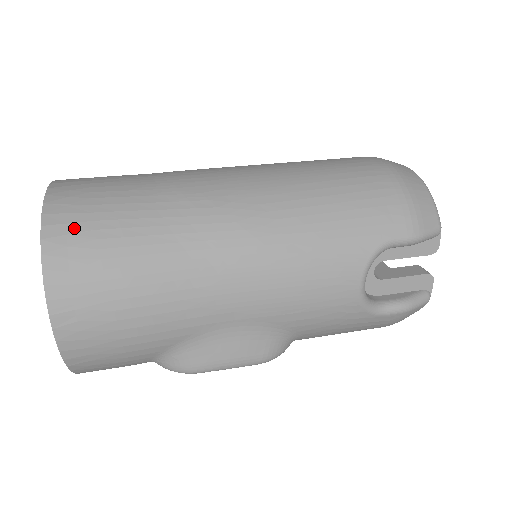
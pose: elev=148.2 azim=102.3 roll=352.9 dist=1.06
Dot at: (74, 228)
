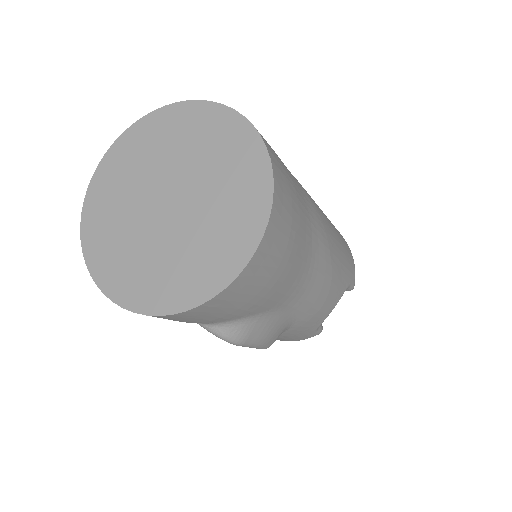
Dot at: (283, 177)
